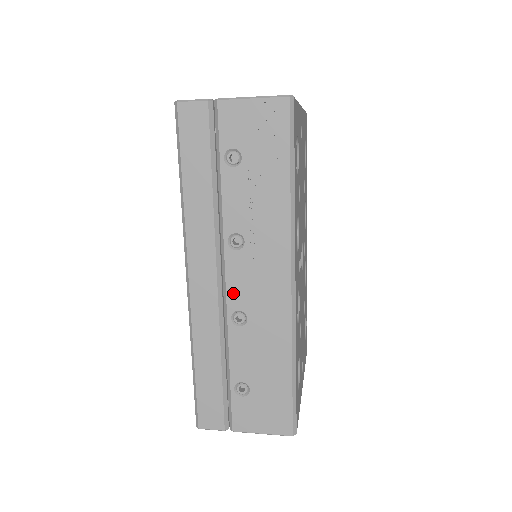
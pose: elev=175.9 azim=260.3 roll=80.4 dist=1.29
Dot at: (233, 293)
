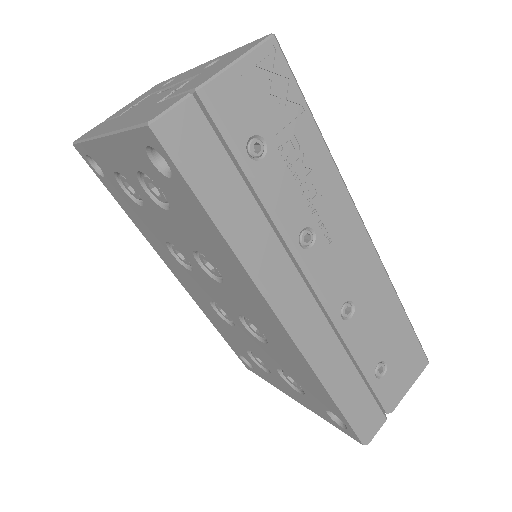
Dot at: (331, 292)
